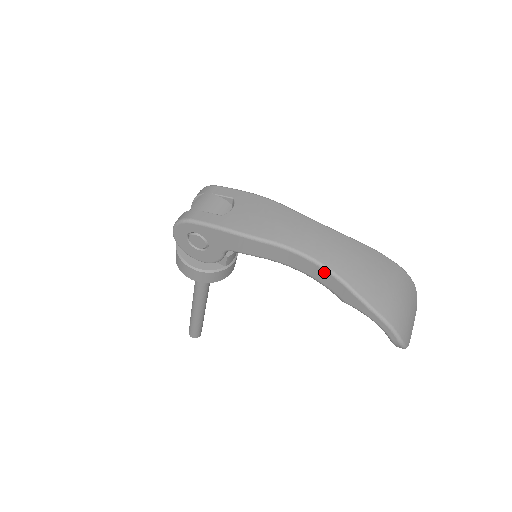
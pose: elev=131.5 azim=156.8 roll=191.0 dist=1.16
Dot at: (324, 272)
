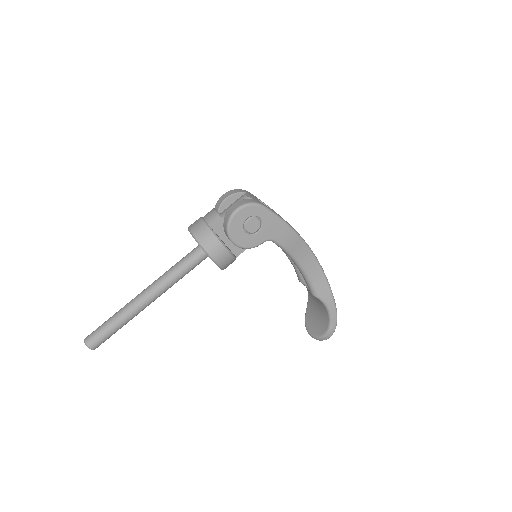
Dot at: (321, 272)
